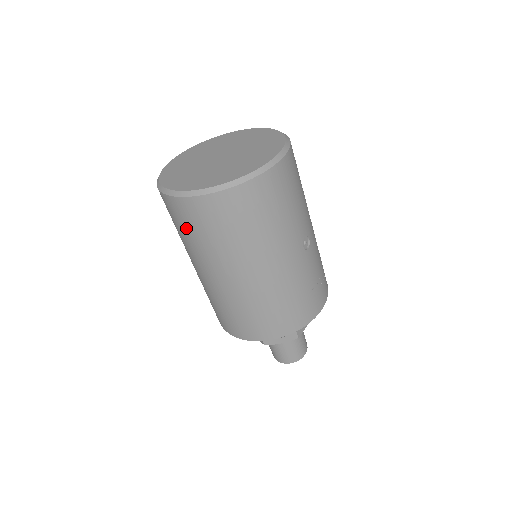
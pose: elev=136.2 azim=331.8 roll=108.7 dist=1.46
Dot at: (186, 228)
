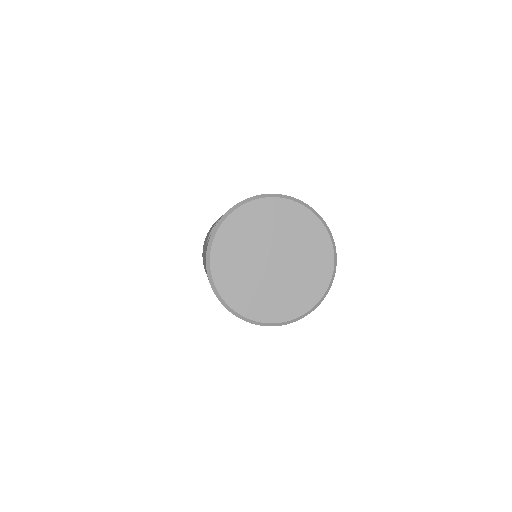
Dot at: occluded
